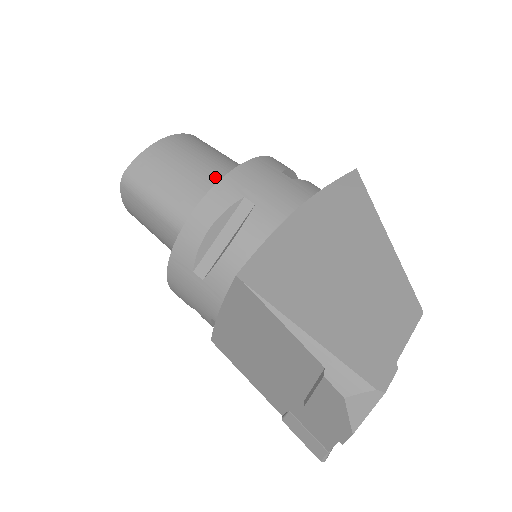
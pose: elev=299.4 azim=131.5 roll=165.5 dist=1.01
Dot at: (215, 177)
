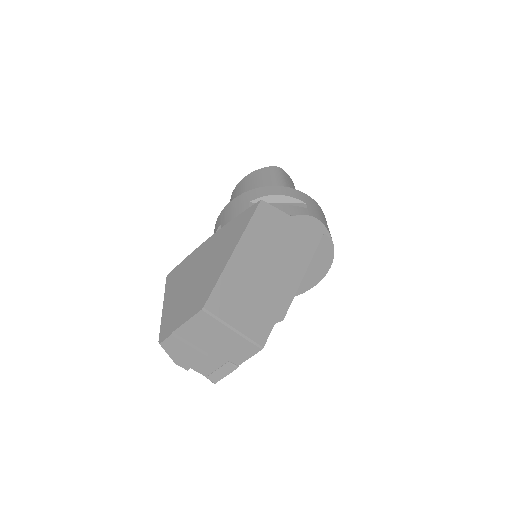
Dot at: occluded
